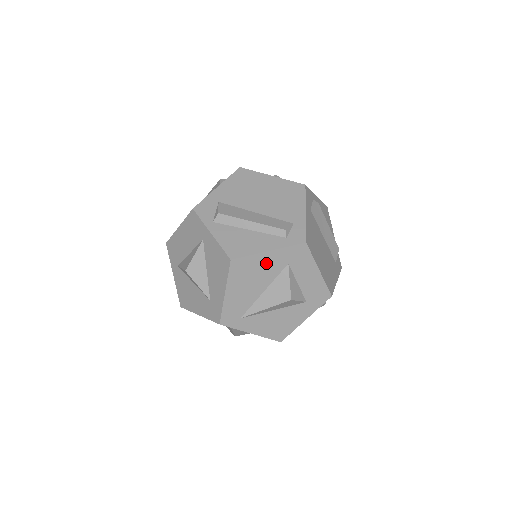
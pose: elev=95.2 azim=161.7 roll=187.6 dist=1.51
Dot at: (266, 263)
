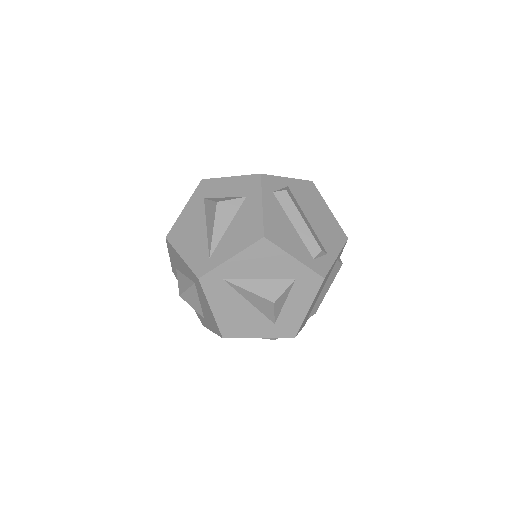
Dot at: (189, 214)
